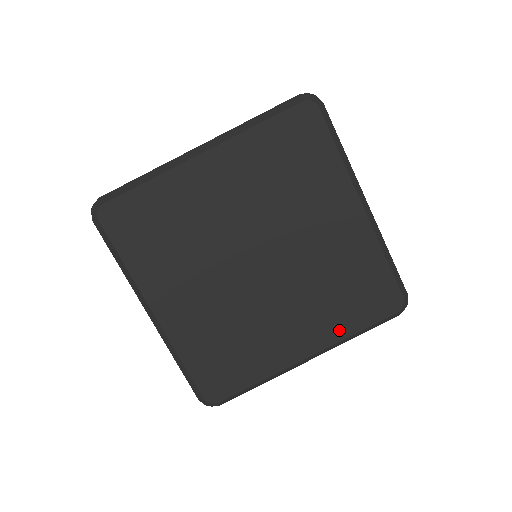
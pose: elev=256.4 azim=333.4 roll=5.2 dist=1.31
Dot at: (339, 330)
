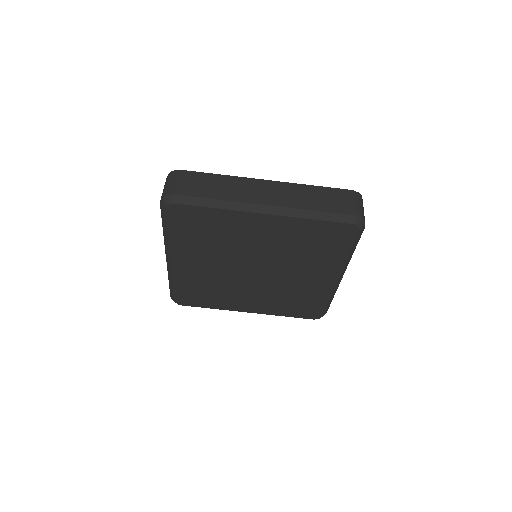
Dot at: (337, 261)
